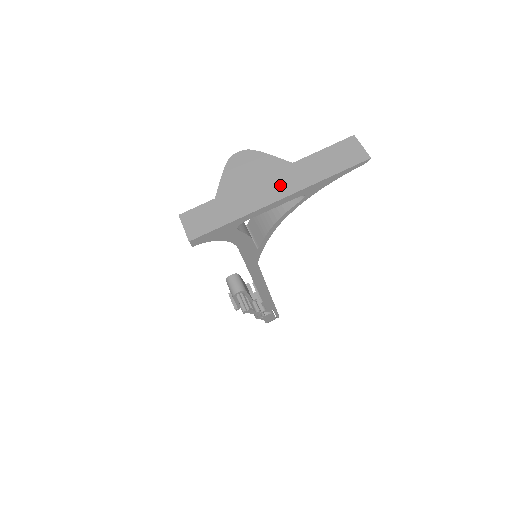
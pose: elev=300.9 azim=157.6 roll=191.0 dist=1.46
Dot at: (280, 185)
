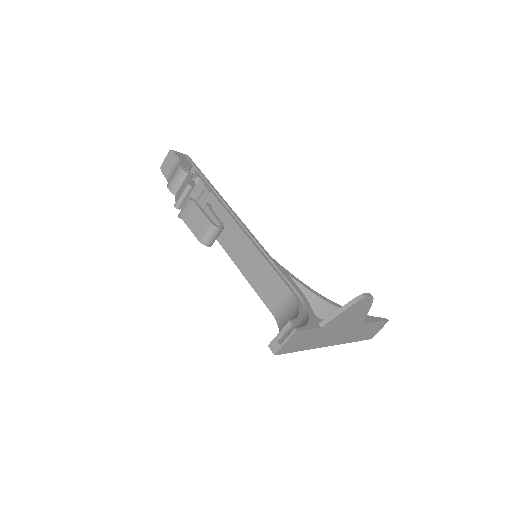
Dot at: (343, 336)
